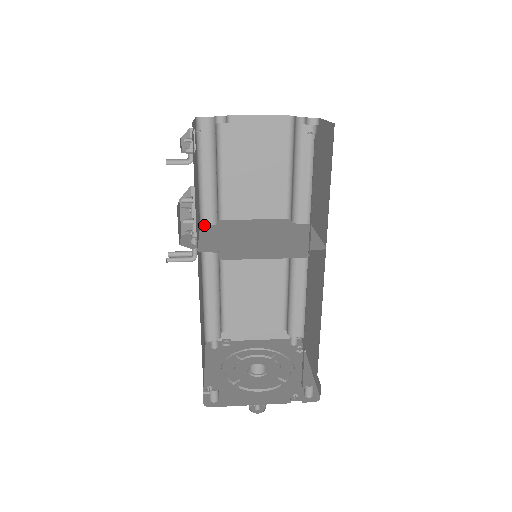
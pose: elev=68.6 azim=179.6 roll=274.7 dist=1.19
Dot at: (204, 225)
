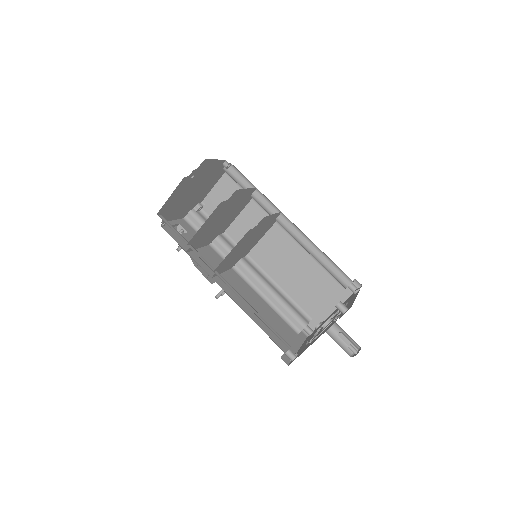
Dot at: (234, 265)
